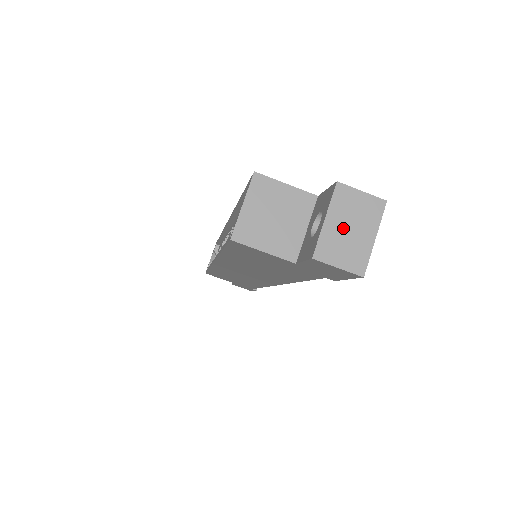
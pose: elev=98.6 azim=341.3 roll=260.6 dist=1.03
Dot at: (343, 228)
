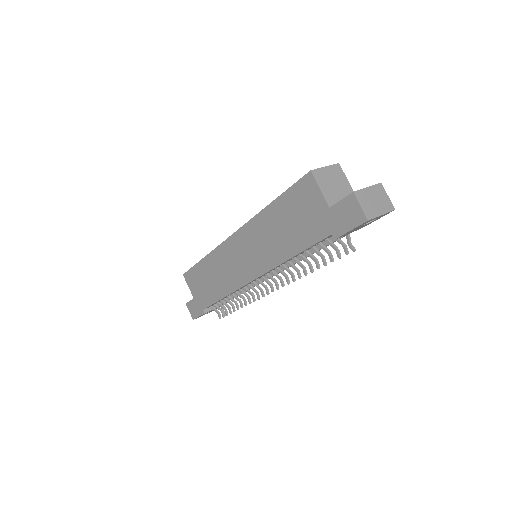
Dot at: (372, 197)
